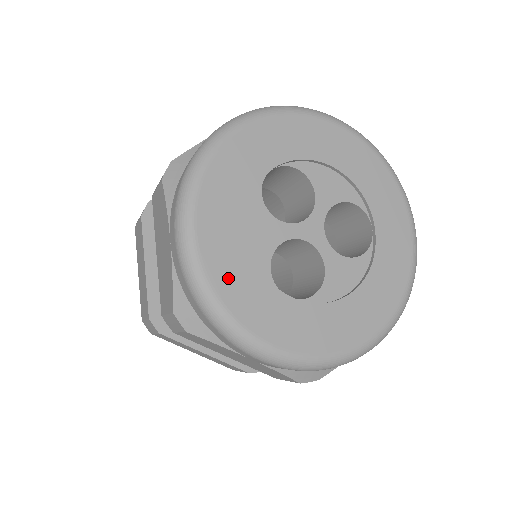
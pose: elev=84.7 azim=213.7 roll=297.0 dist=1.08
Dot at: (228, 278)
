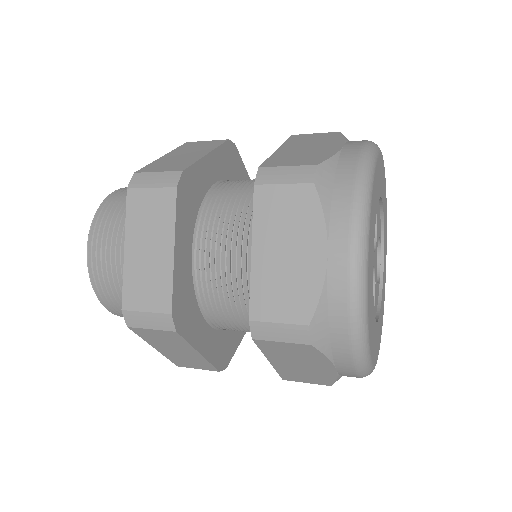
Dot at: (370, 300)
